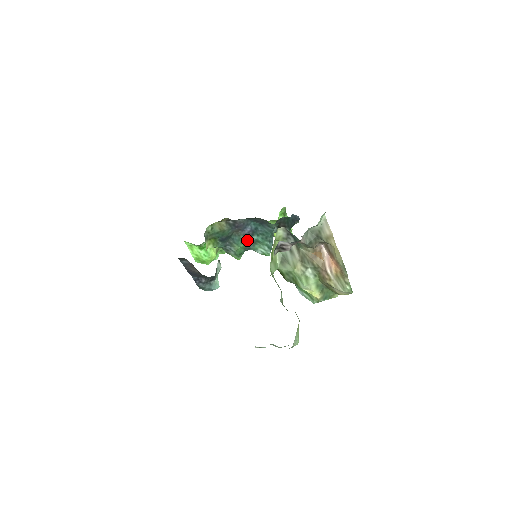
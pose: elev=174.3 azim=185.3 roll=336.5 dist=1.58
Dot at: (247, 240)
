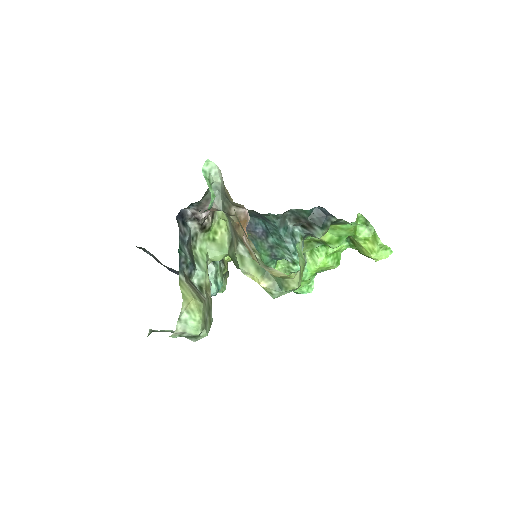
Dot at: (265, 244)
